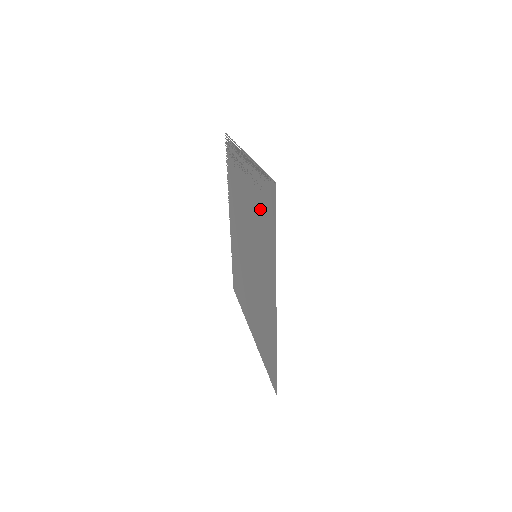
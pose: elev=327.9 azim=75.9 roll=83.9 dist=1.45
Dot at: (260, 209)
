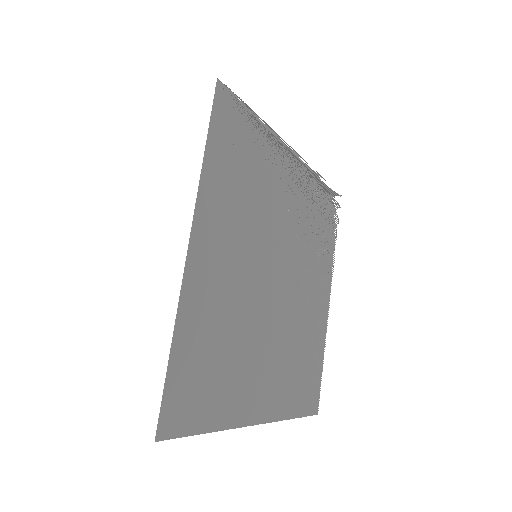
Dot at: (250, 167)
